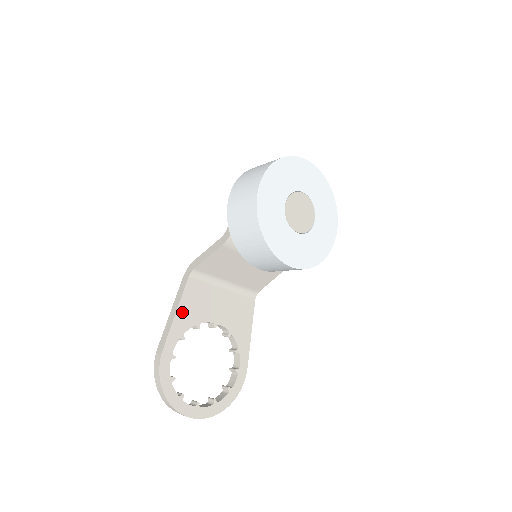
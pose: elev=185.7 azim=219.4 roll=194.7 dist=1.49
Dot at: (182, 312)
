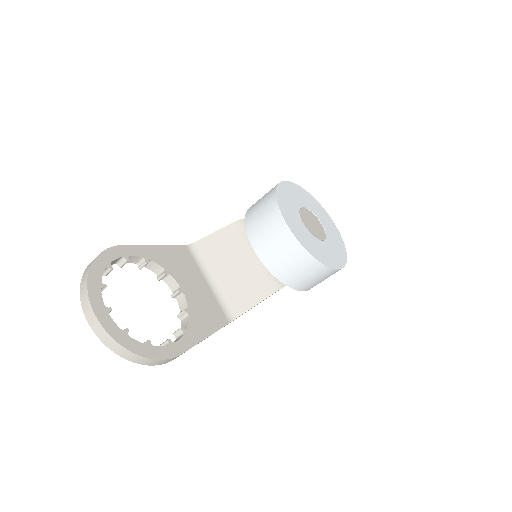
Dot at: (162, 251)
